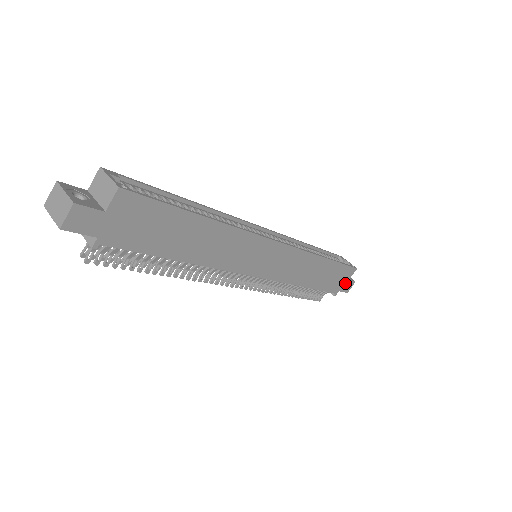
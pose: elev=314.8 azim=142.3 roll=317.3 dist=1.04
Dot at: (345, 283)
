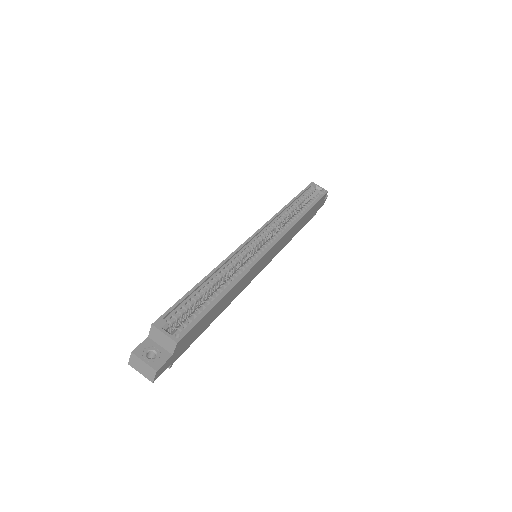
Dot at: (321, 204)
